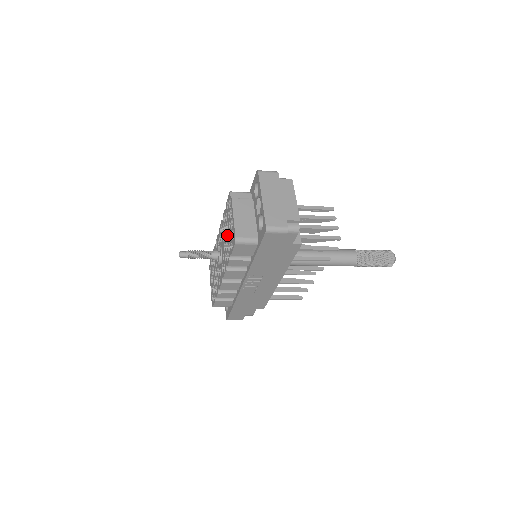
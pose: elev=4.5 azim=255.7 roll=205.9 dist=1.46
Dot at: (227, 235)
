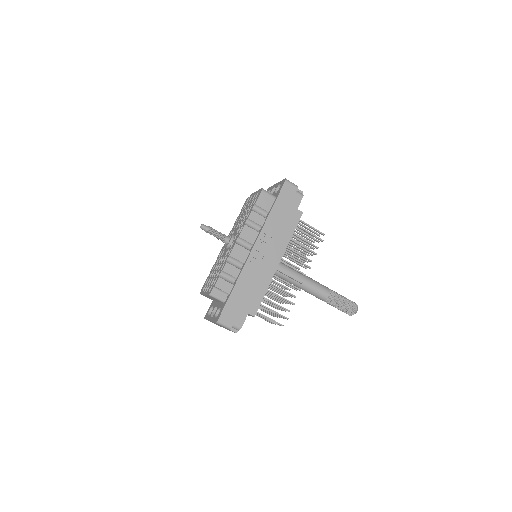
Dot at: (245, 212)
